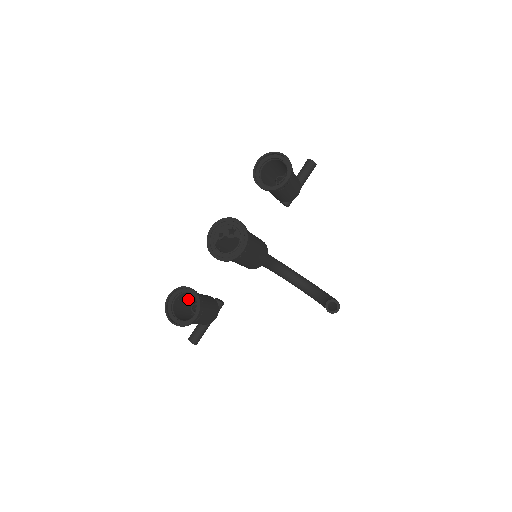
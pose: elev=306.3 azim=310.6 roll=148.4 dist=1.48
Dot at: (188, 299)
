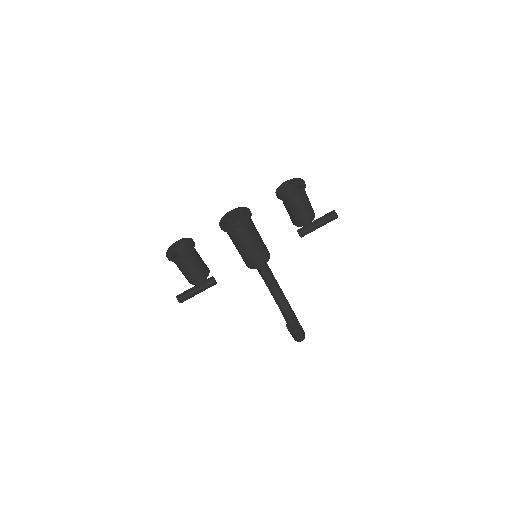
Dot at: occluded
